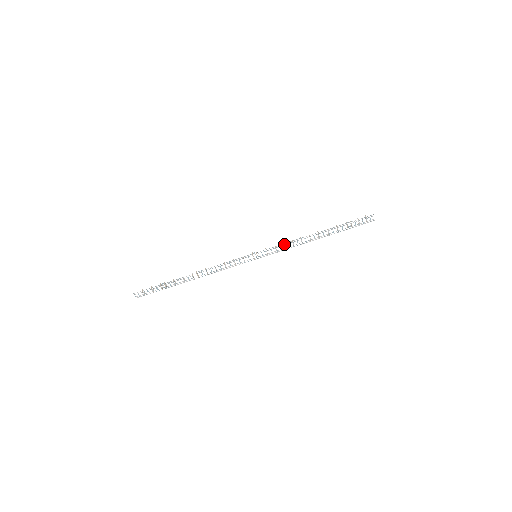
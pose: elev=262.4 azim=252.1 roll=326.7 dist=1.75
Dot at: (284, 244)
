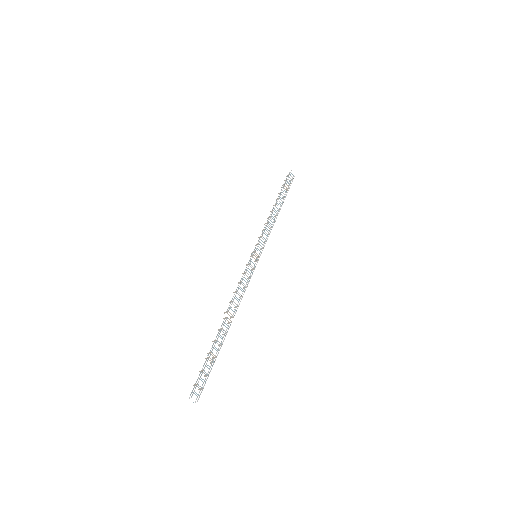
Dot at: (264, 229)
